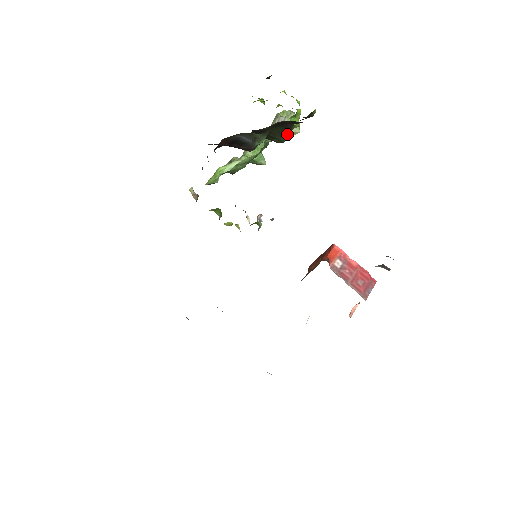
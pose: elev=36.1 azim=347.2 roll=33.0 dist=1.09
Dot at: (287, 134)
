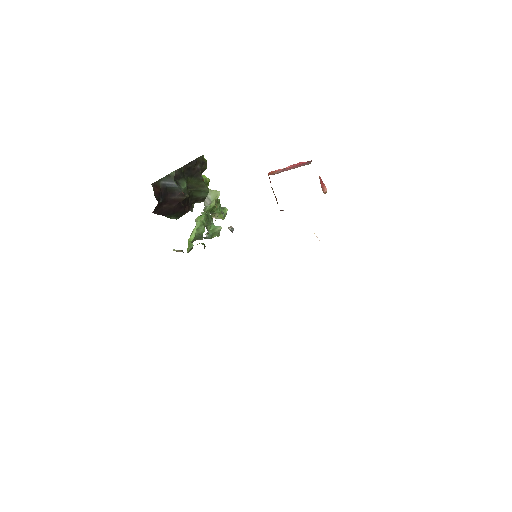
Dot at: (204, 183)
